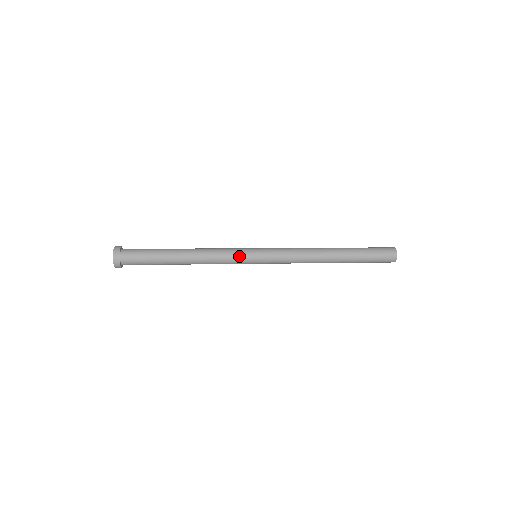
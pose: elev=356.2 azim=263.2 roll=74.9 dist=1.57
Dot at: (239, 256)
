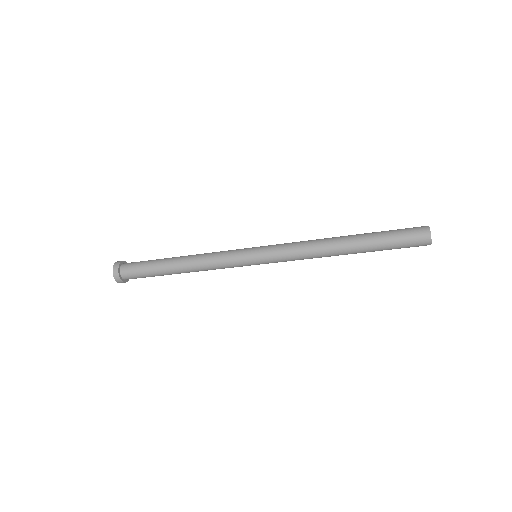
Dot at: (235, 262)
